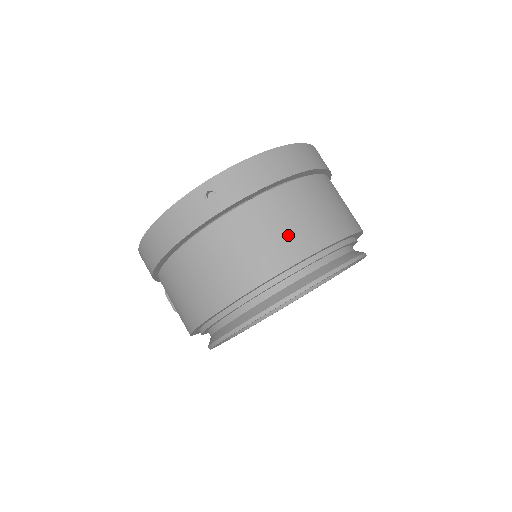
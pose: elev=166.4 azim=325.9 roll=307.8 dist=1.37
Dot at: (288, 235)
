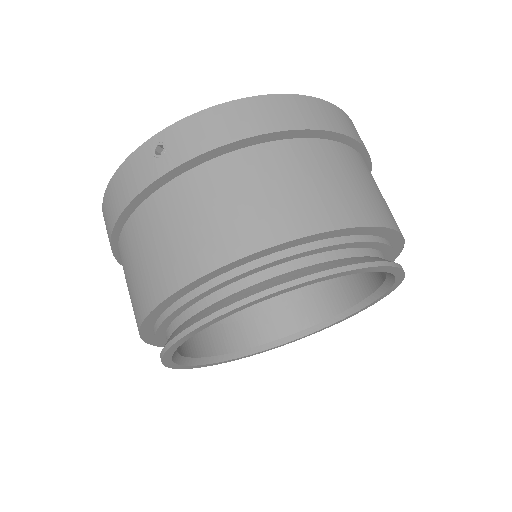
Dot at: (251, 212)
